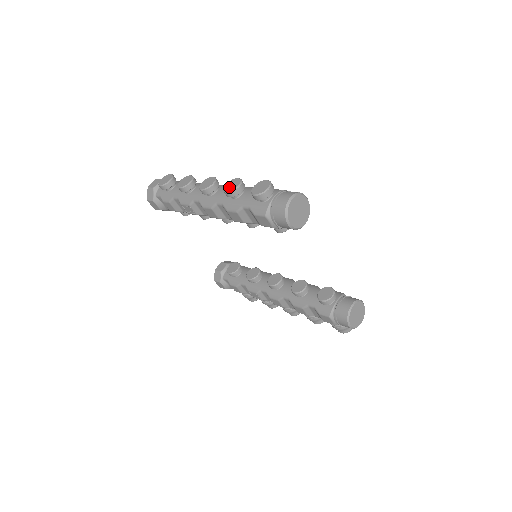
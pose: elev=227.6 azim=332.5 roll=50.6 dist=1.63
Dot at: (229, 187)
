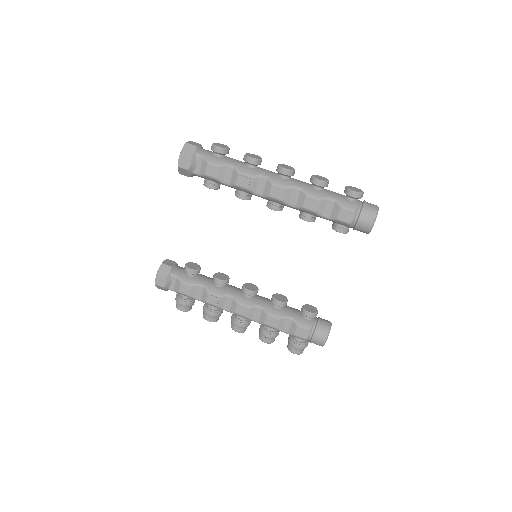
Dot at: (320, 178)
